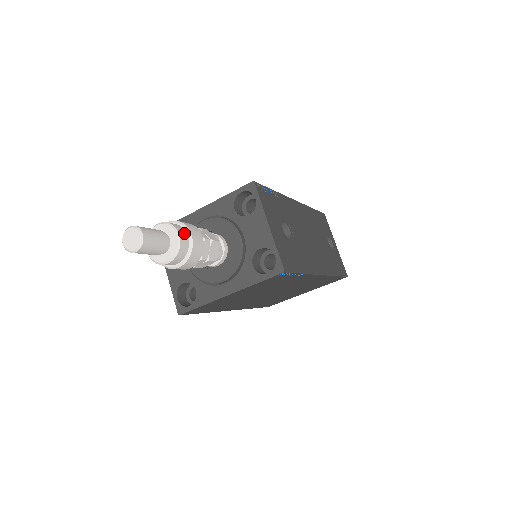
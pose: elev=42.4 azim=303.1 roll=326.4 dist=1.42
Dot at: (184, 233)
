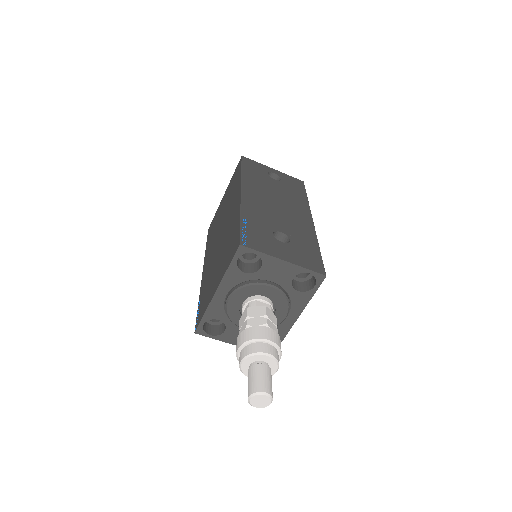
Dot at: (264, 346)
